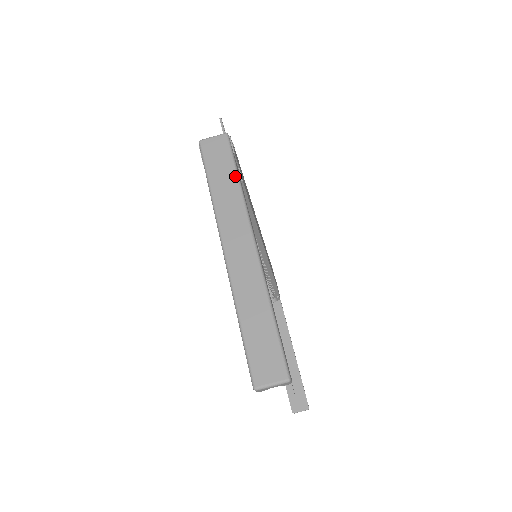
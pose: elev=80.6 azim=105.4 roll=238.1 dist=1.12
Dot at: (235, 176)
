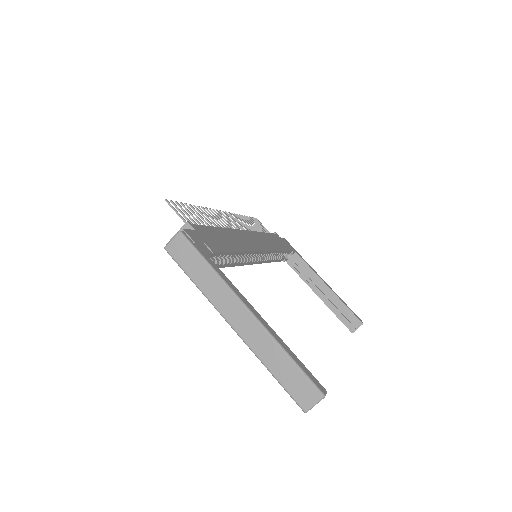
Dot at: (206, 265)
